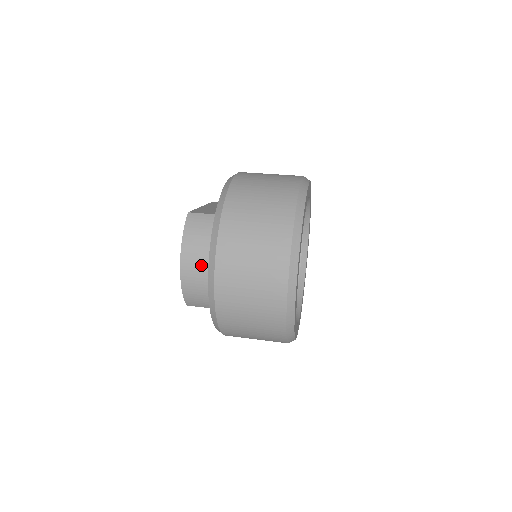
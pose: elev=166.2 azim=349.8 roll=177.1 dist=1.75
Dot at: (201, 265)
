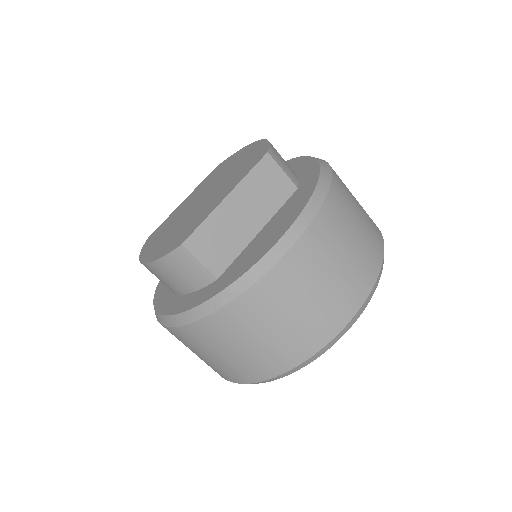
Dot at: (163, 283)
